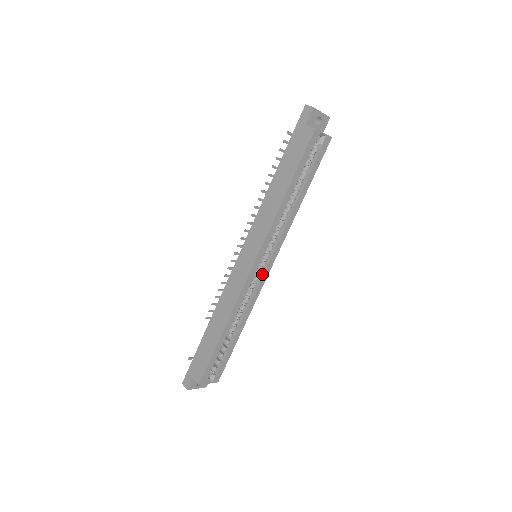
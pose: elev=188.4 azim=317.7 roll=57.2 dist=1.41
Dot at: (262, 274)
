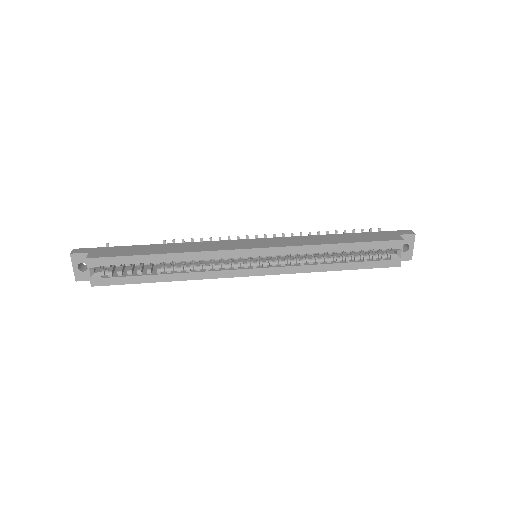
Dot at: (243, 268)
